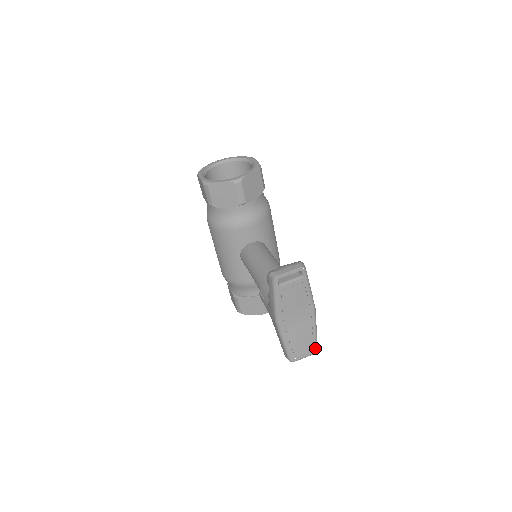
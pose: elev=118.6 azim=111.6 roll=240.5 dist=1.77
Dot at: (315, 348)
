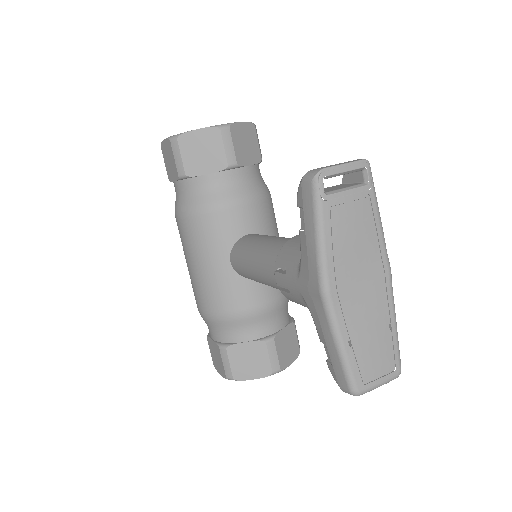
Dot at: (397, 363)
